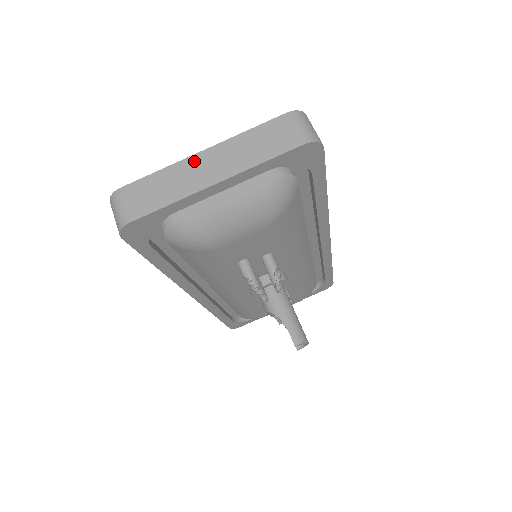
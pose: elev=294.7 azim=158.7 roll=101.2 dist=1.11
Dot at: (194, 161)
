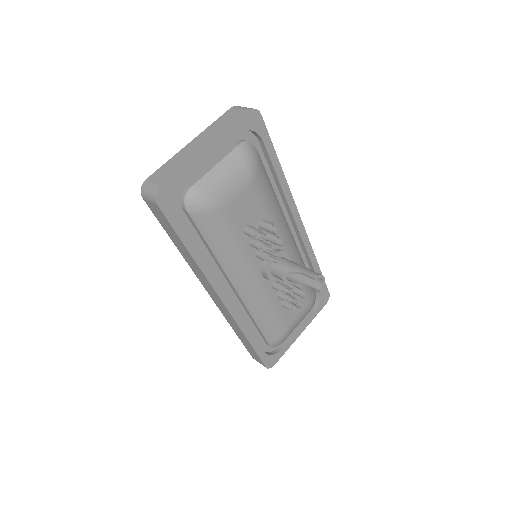
Dot at: (187, 147)
